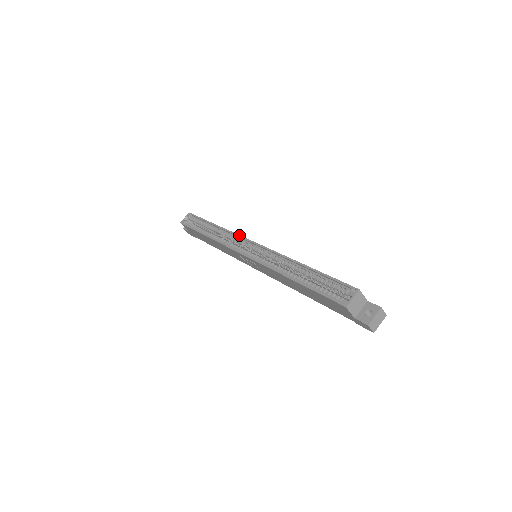
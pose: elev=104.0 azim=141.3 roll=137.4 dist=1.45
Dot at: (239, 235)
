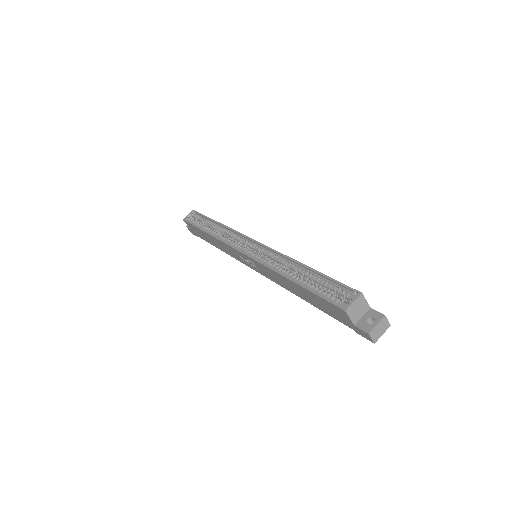
Dot at: (240, 233)
